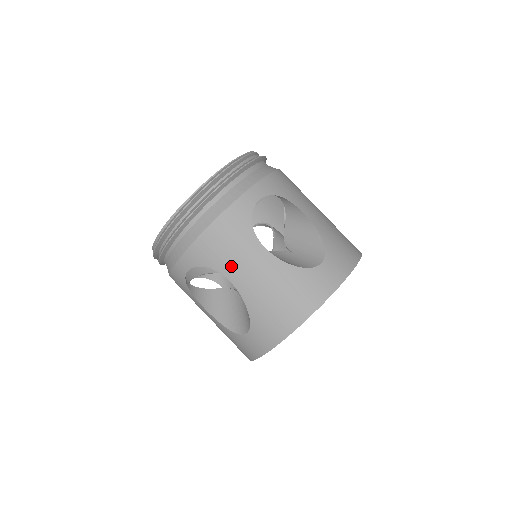
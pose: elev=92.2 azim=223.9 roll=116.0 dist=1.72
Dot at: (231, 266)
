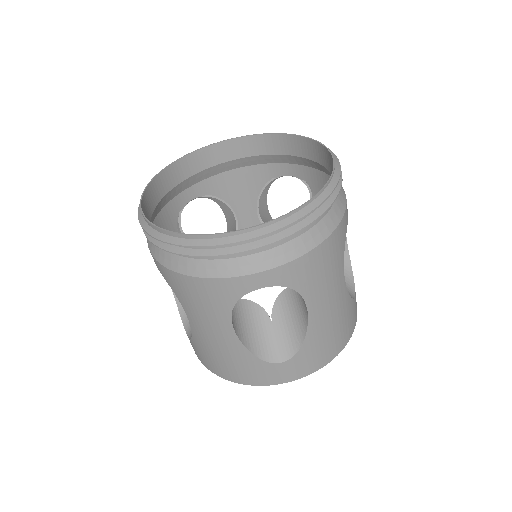
Dot at: (318, 293)
